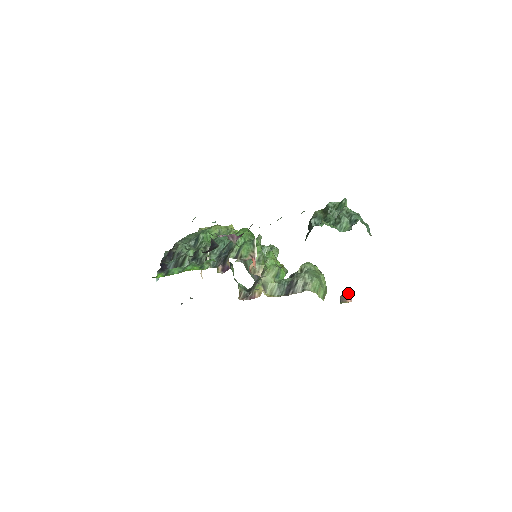
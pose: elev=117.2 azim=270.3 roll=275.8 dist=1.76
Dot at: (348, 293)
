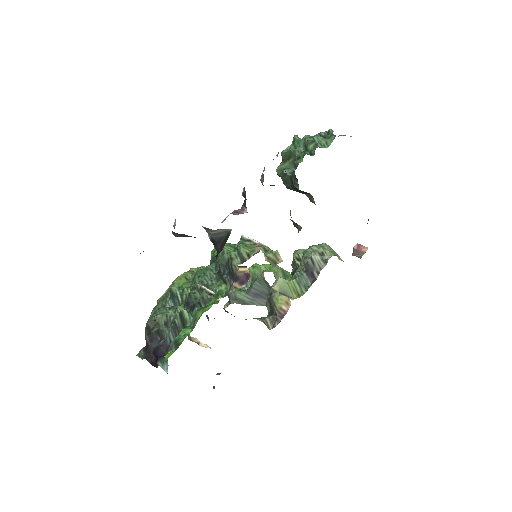
Dot at: (356, 246)
